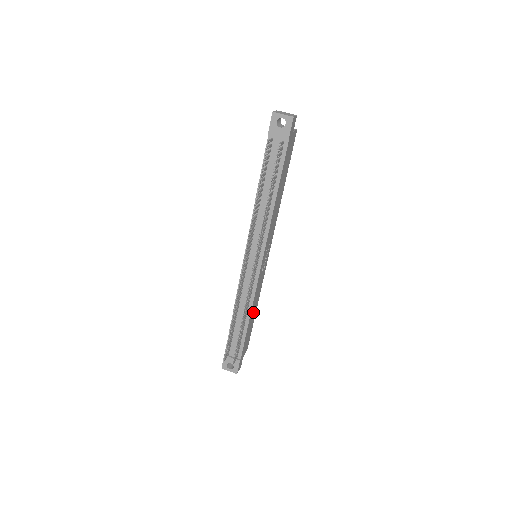
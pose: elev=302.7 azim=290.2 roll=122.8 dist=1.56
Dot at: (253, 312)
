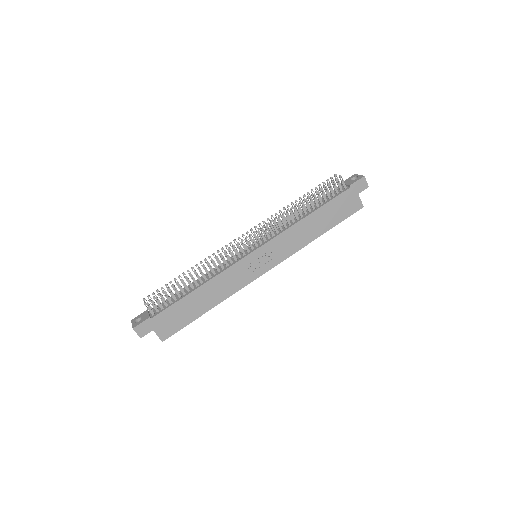
Dot at: (205, 298)
